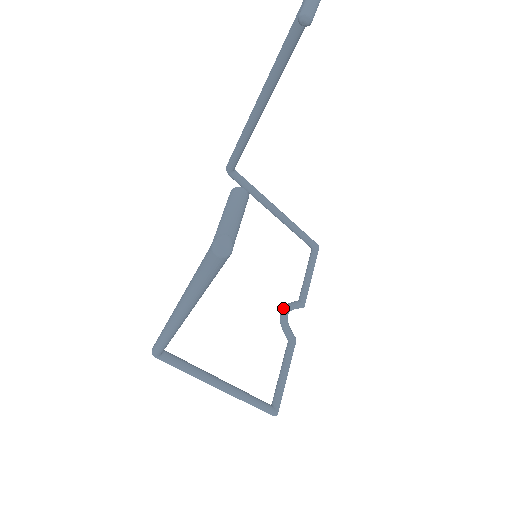
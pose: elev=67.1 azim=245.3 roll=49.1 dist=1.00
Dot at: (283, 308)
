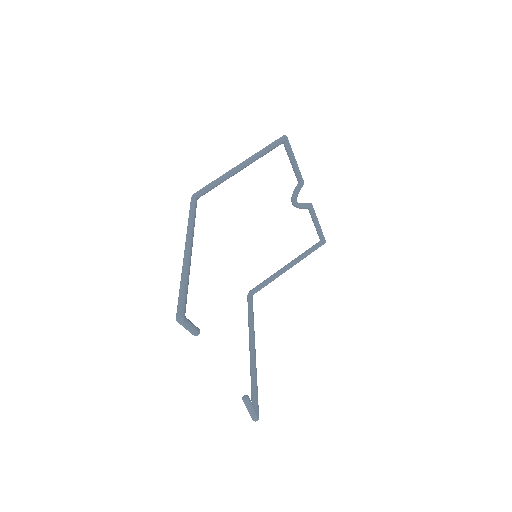
Dot at: (291, 201)
